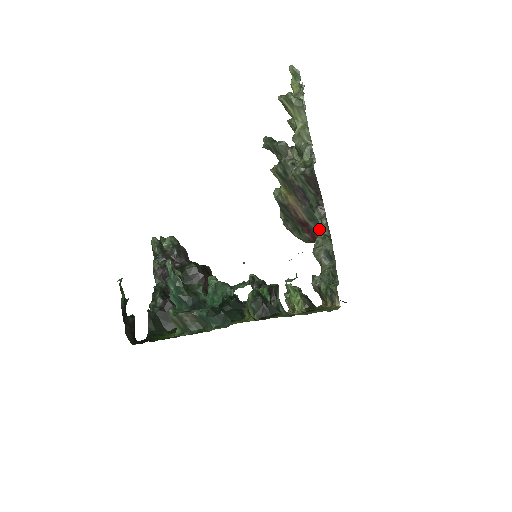
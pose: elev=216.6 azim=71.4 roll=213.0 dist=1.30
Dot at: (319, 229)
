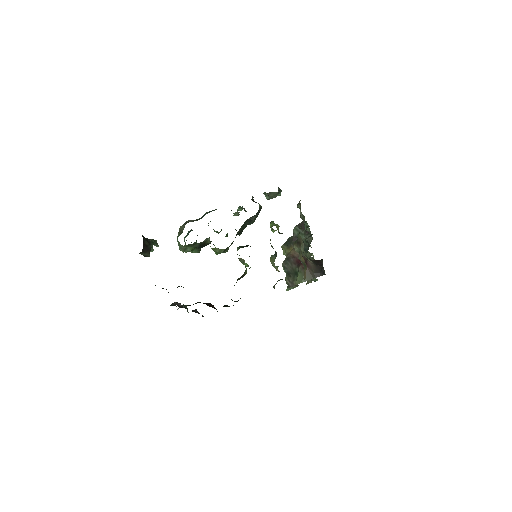
Dot at: occluded
